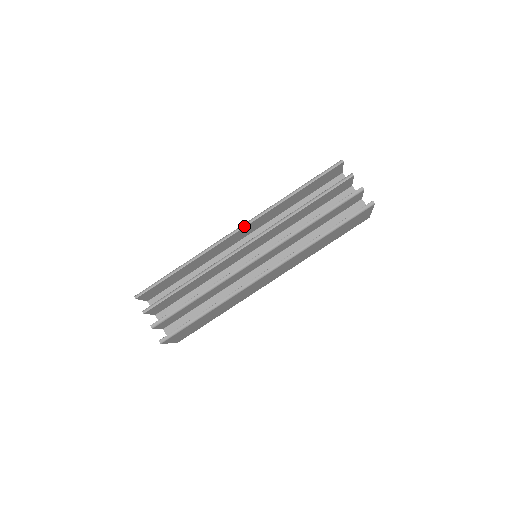
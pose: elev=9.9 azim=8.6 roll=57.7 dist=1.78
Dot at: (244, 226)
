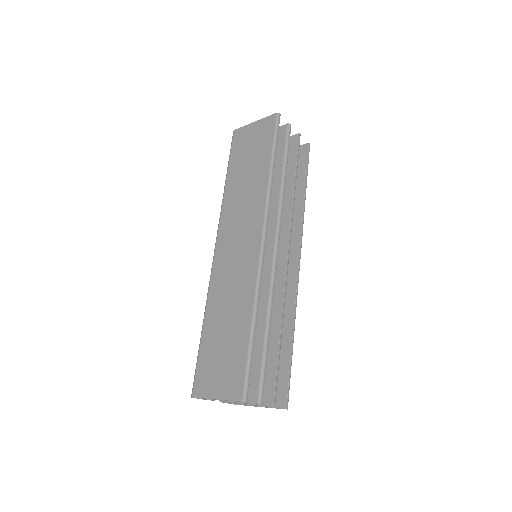
Dot at: (266, 232)
